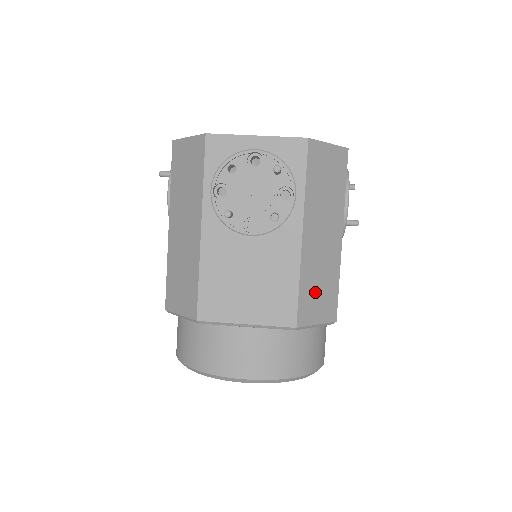
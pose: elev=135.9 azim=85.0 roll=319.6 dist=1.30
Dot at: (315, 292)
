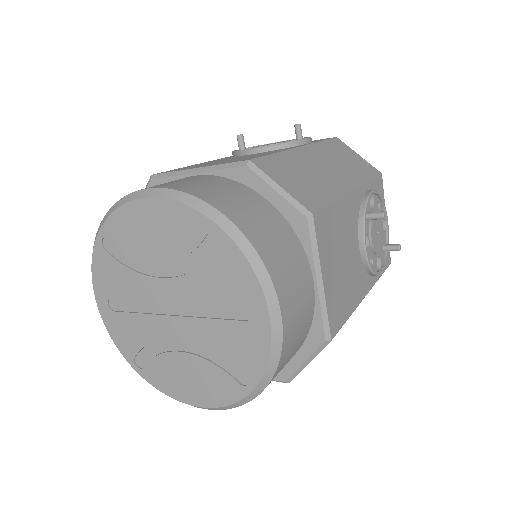
Dot at: (294, 174)
